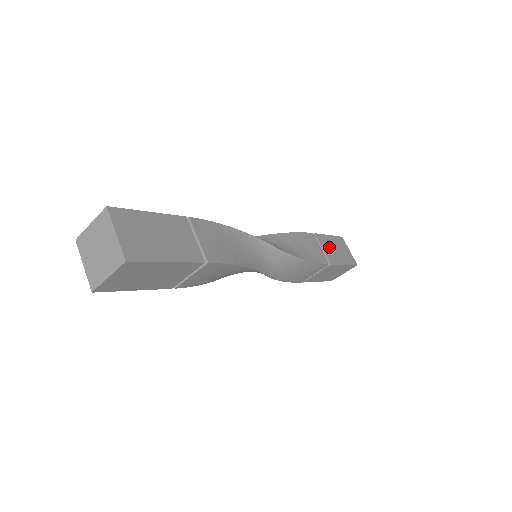
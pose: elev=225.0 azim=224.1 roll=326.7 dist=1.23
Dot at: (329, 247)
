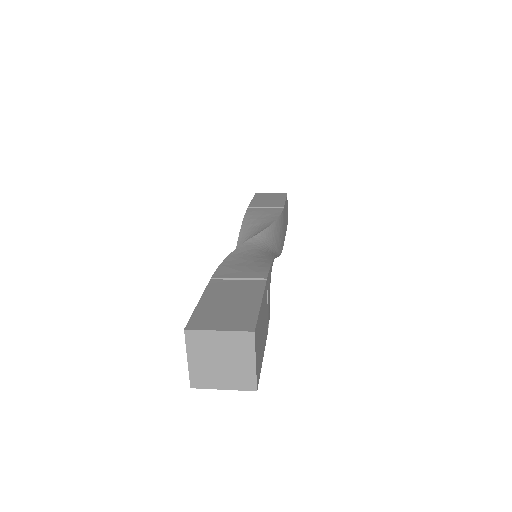
Dot at: (285, 217)
